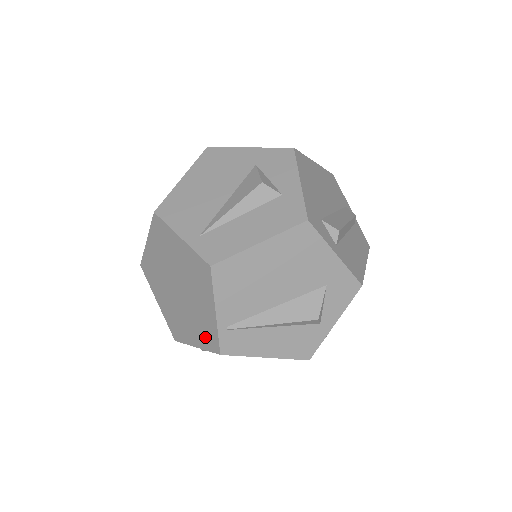
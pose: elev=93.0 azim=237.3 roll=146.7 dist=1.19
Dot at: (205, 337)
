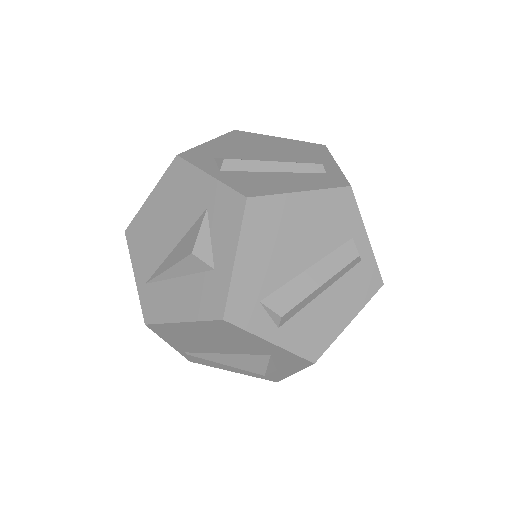
Dot at: occluded
